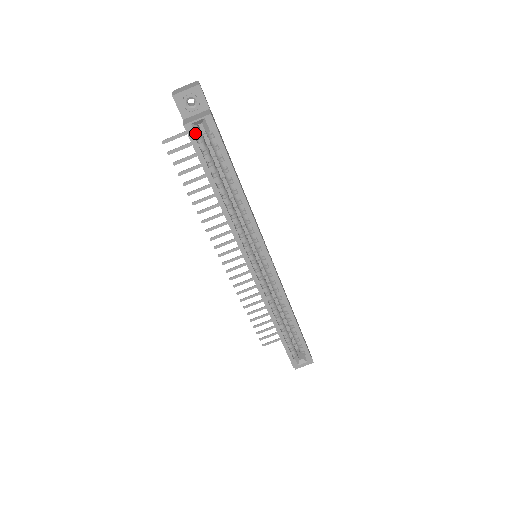
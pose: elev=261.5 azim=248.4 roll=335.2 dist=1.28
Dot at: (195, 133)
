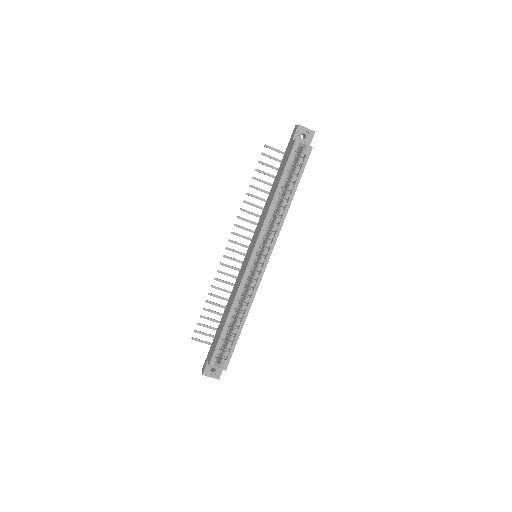
Dot at: (297, 149)
